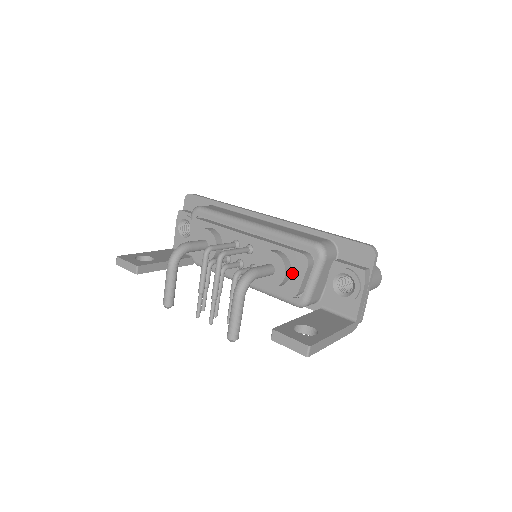
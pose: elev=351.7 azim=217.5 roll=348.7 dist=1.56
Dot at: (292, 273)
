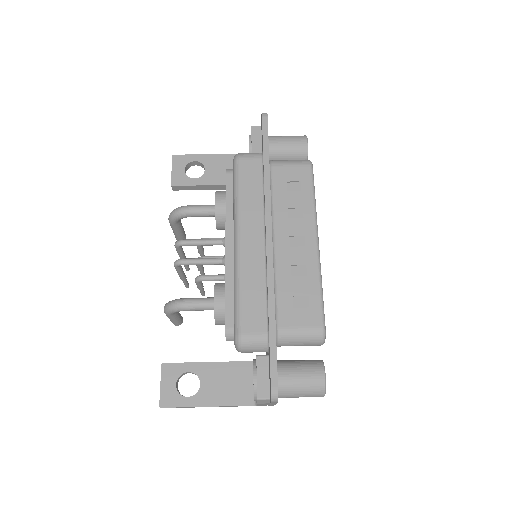
Dot at: occluded
